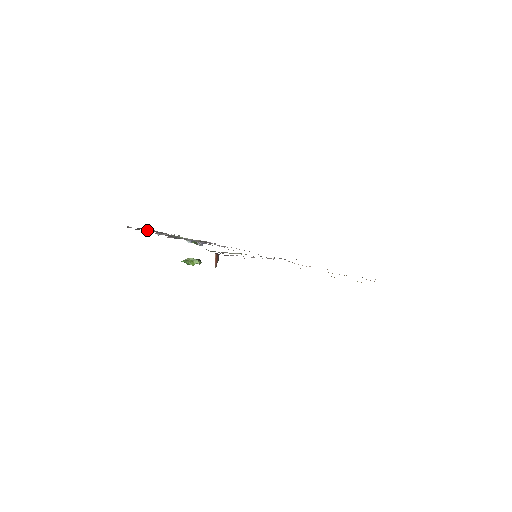
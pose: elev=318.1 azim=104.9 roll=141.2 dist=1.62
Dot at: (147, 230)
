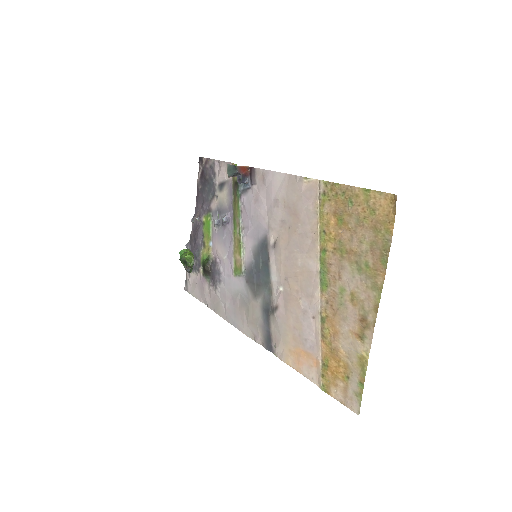
Dot at: (205, 185)
